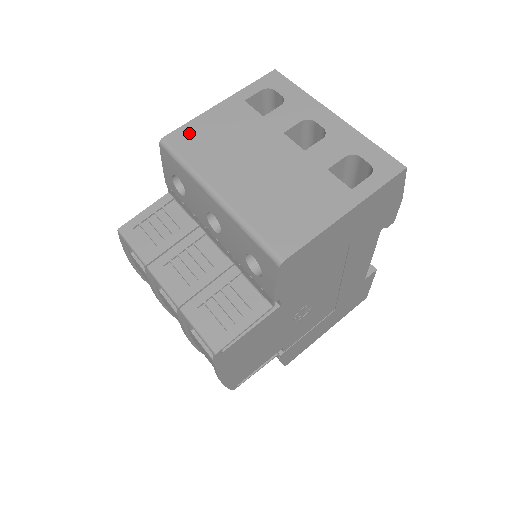
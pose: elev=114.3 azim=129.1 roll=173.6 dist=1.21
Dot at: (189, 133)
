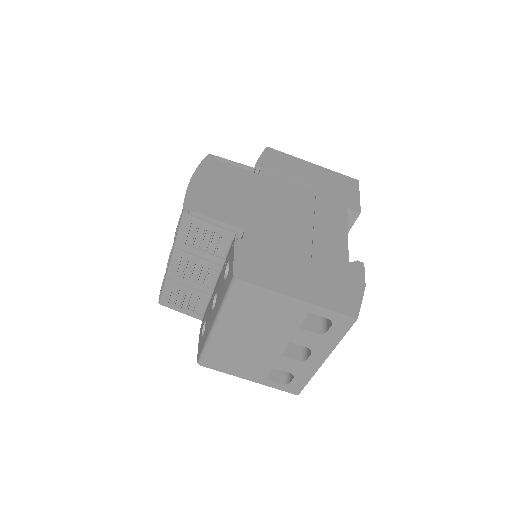
Dot at: (253, 293)
